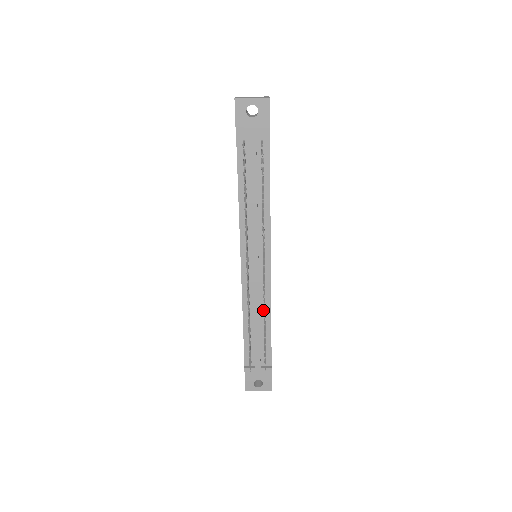
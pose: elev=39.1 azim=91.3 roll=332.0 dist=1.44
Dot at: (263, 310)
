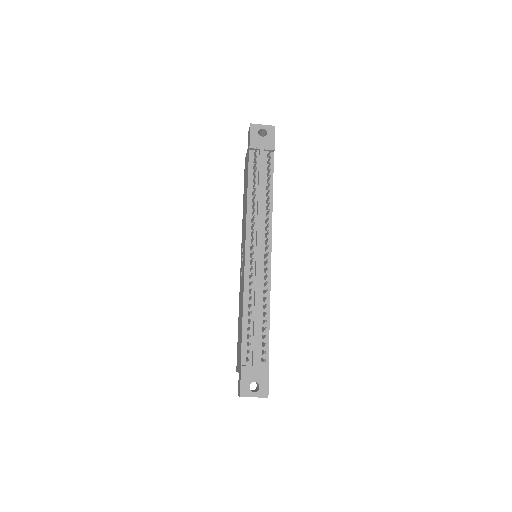
Dot at: (263, 300)
